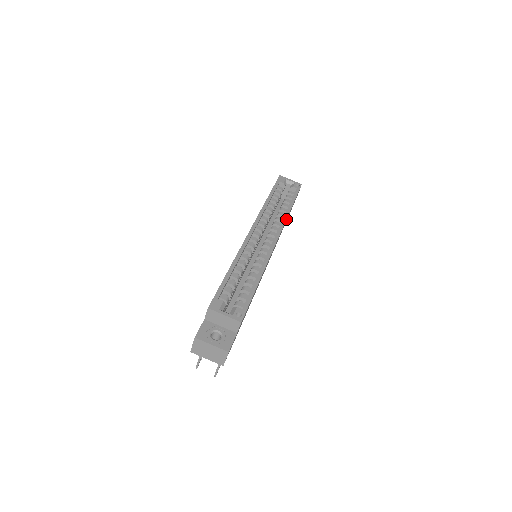
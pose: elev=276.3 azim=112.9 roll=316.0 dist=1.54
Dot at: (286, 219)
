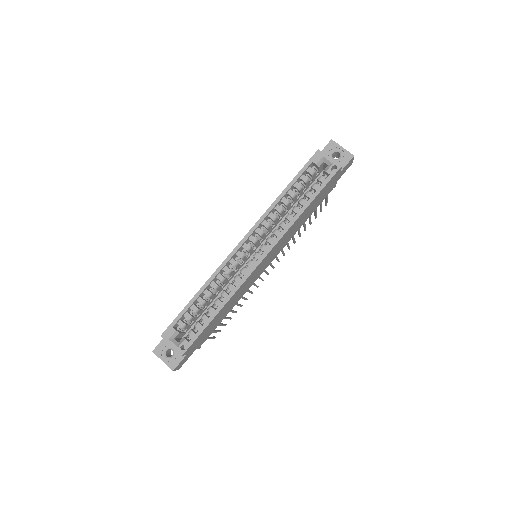
Dot at: (287, 230)
